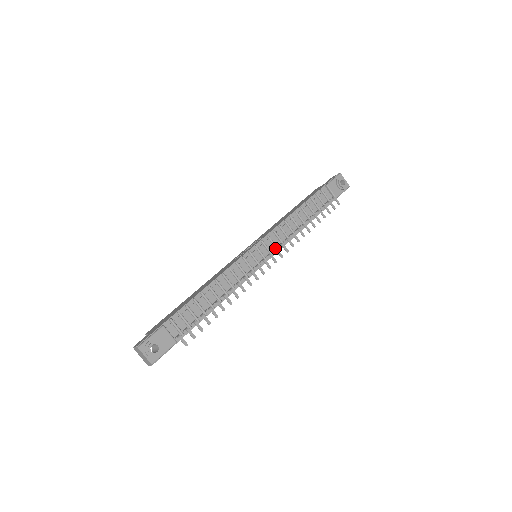
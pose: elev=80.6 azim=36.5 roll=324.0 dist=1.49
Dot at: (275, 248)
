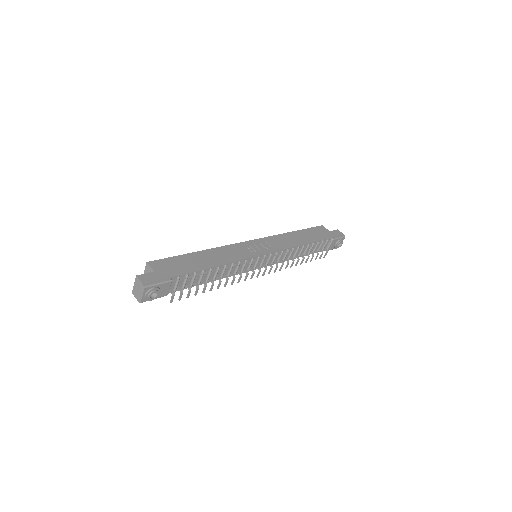
Dot at: (272, 264)
